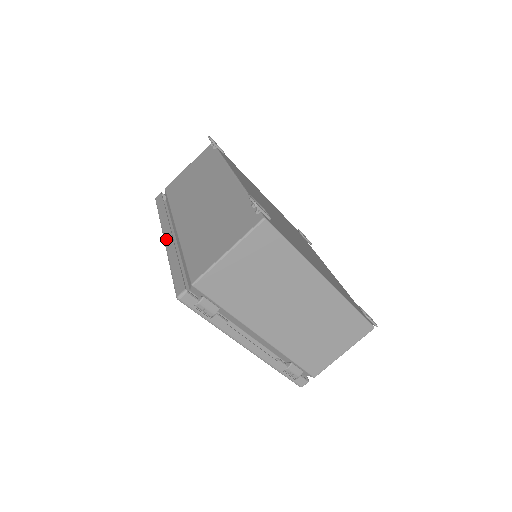
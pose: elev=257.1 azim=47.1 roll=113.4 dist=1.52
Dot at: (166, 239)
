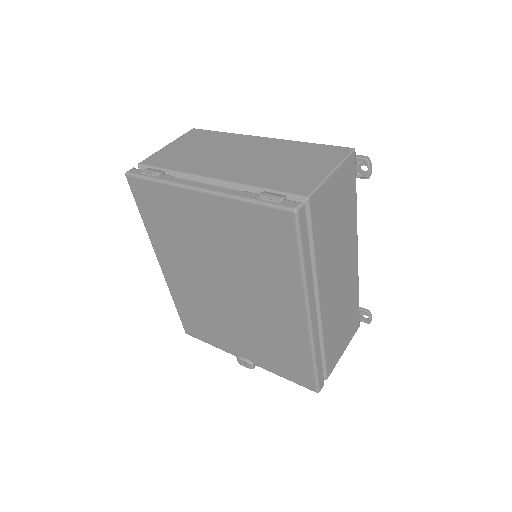
Dot at: occluded
